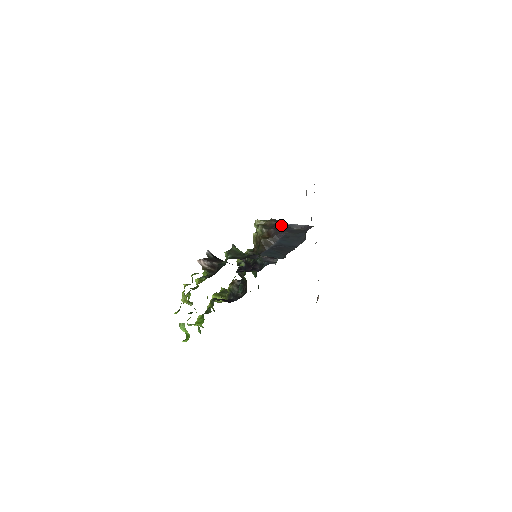
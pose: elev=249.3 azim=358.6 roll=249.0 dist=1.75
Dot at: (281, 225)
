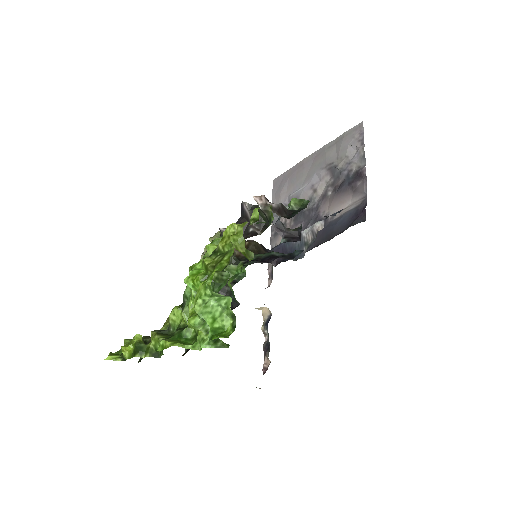
Dot at: occluded
